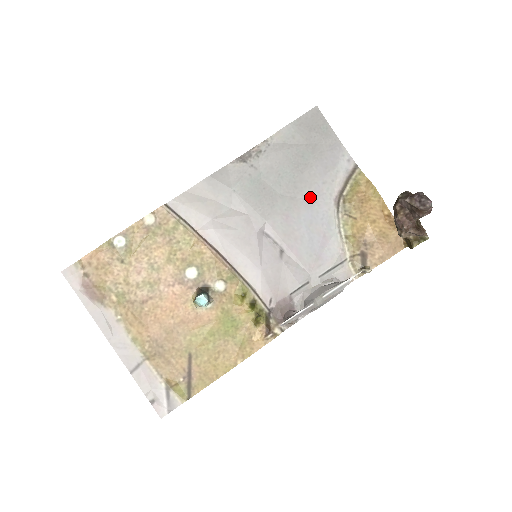
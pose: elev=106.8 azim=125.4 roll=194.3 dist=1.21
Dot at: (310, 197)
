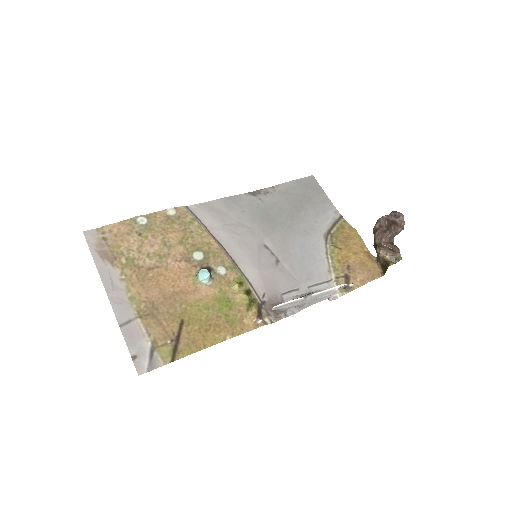
Dot at: (304, 229)
